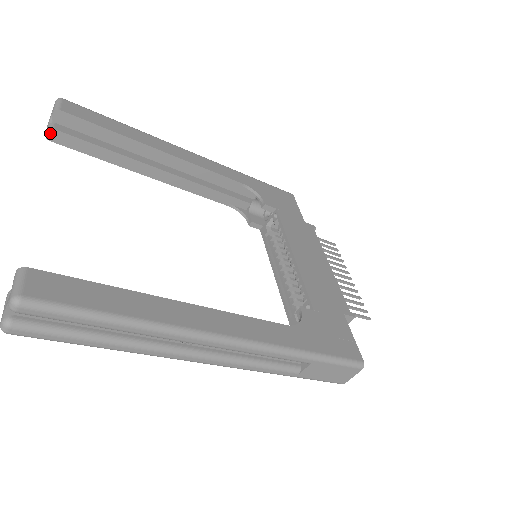
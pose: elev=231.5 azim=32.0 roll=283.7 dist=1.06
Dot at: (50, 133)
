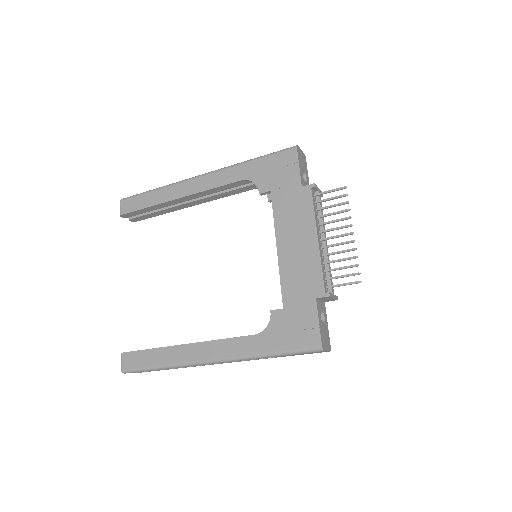
Dot at: (132, 220)
